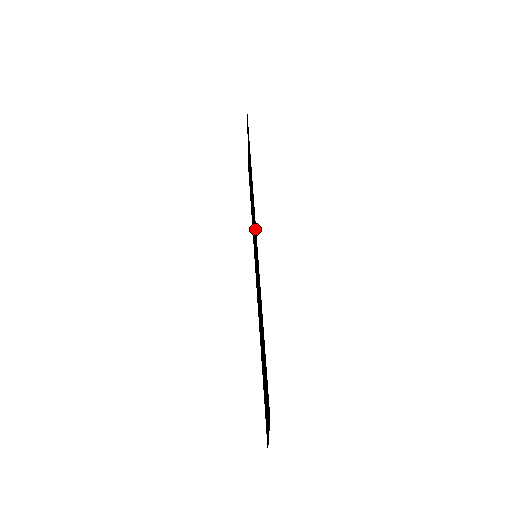
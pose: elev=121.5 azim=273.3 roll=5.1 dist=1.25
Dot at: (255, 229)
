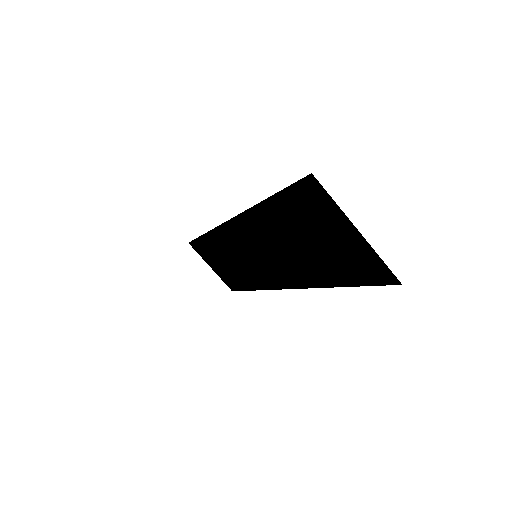
Dot at: (226, 223)
